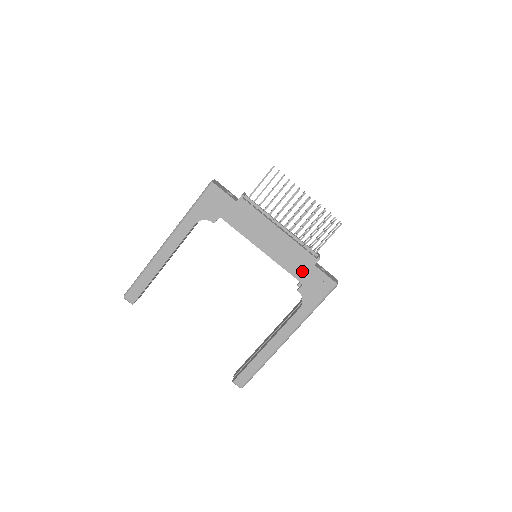
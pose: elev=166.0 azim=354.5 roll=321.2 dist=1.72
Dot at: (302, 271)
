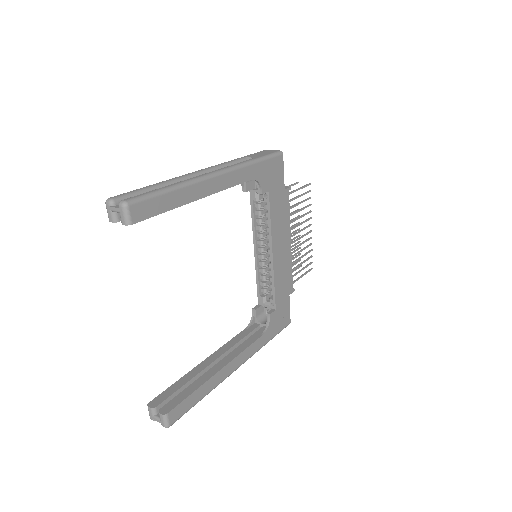
Dot at: (282, 295)
